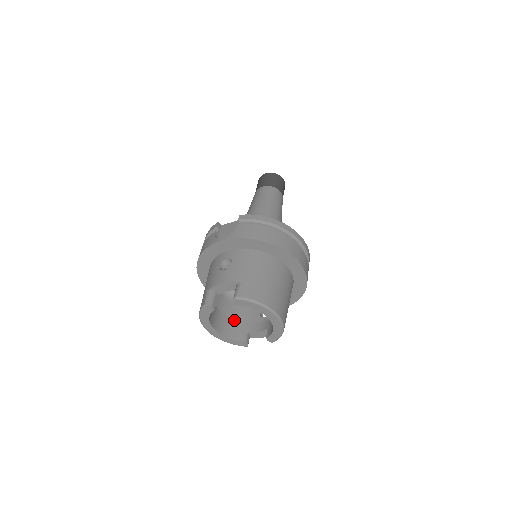
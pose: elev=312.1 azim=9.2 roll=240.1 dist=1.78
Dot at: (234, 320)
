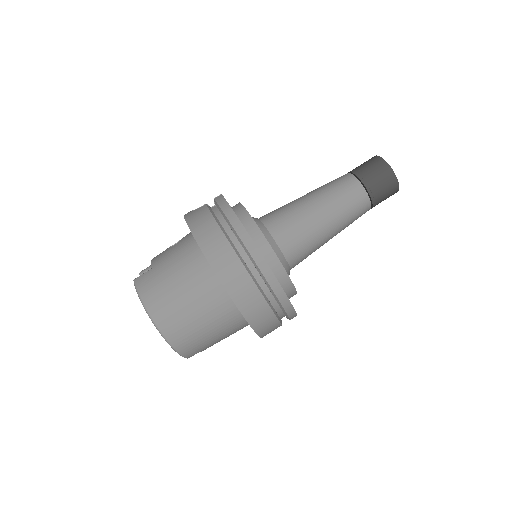
Dot at: occluded
